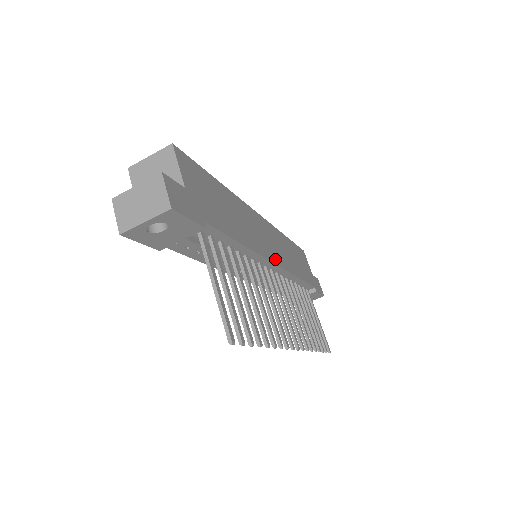
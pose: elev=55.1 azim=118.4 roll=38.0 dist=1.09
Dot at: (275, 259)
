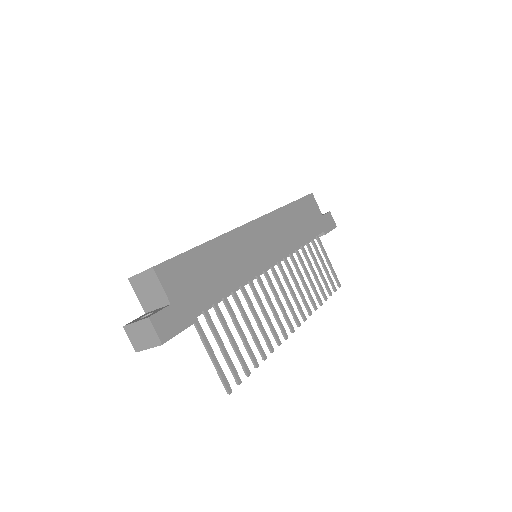
Dot at: (271, 259)
